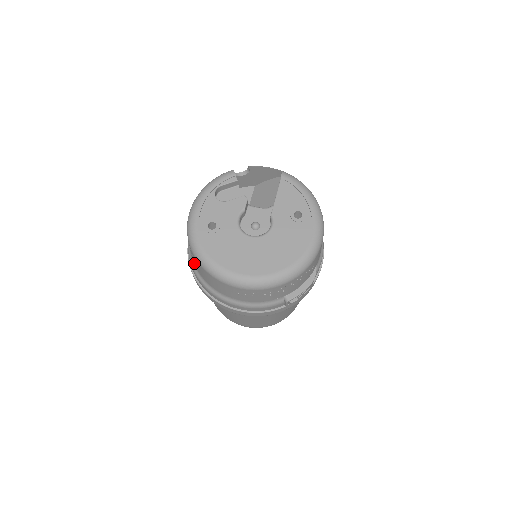
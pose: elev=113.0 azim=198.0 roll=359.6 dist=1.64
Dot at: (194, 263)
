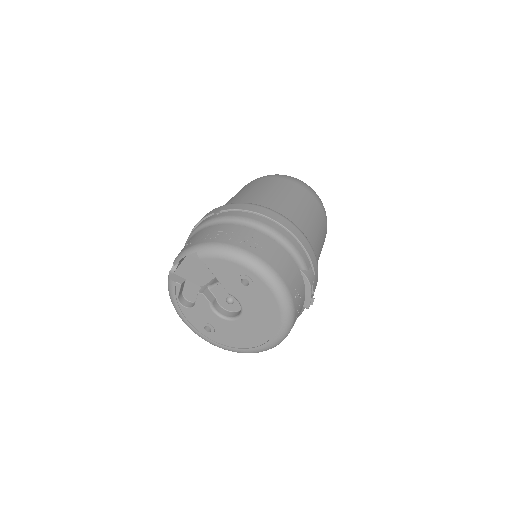
Dot at: occluded
